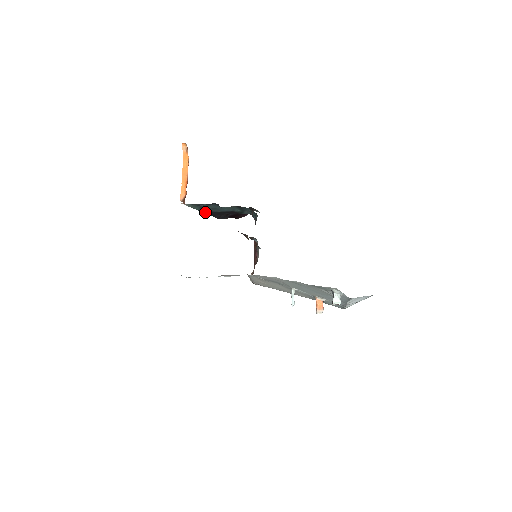
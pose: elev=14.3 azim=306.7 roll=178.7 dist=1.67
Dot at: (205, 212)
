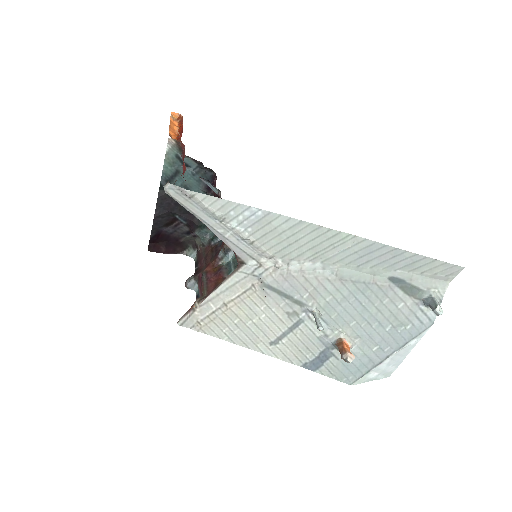
Dot at: (160, 189)
